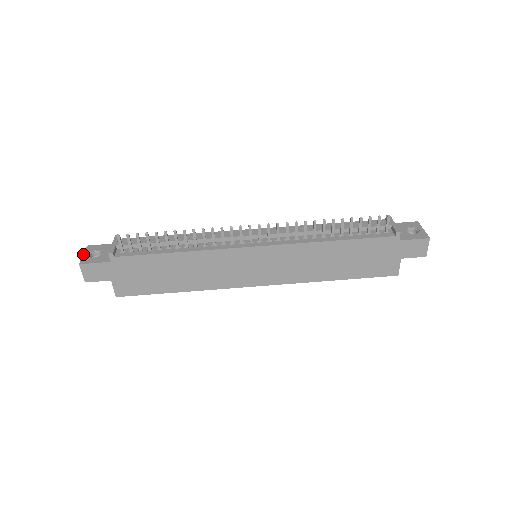
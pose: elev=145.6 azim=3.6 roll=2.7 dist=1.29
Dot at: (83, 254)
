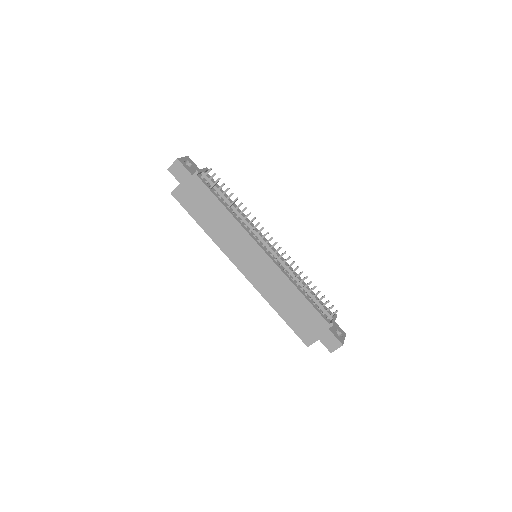
Dot at: (183, 157)
